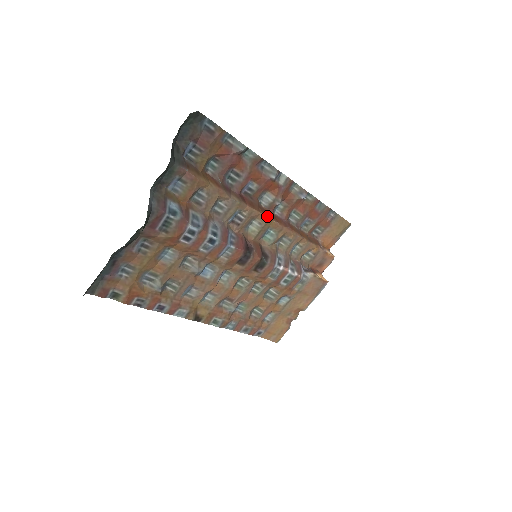
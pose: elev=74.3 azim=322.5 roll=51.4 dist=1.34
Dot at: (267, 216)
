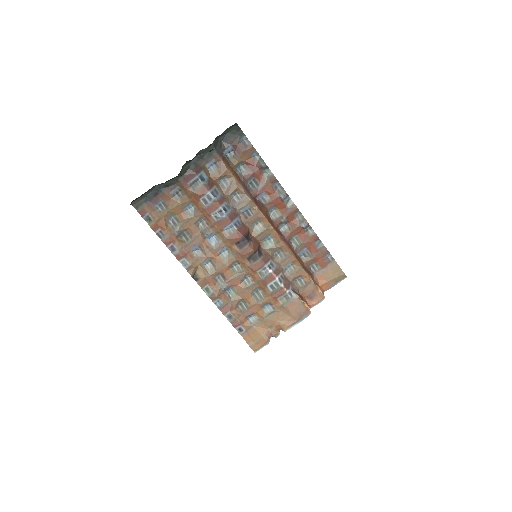
Dot at: (270, 223)
